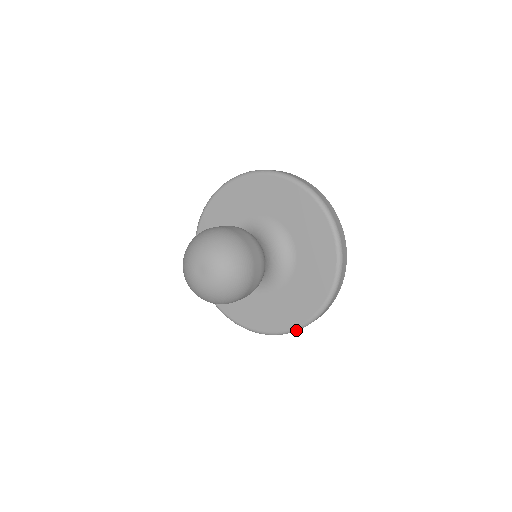
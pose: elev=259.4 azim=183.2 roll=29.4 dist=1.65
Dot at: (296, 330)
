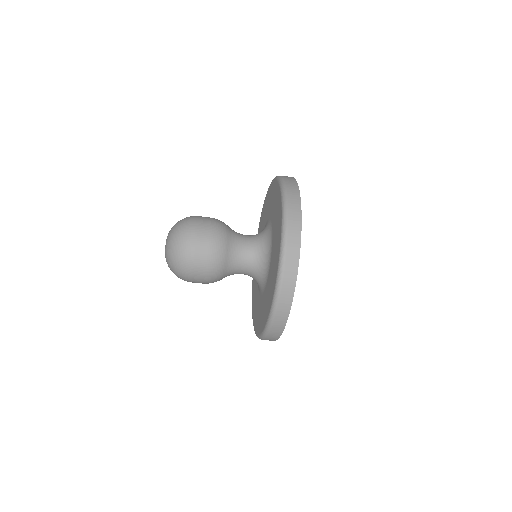
Dot at: (261, 338)
